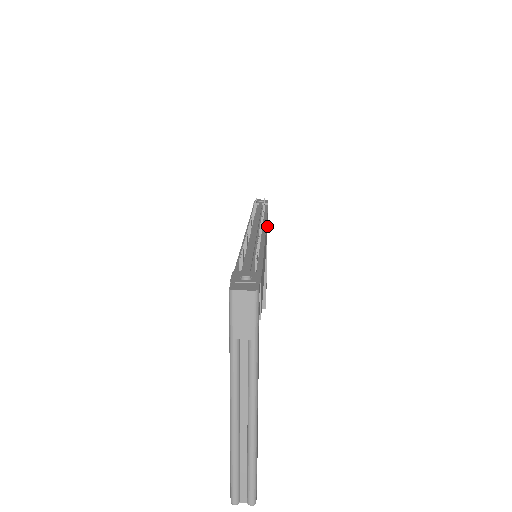
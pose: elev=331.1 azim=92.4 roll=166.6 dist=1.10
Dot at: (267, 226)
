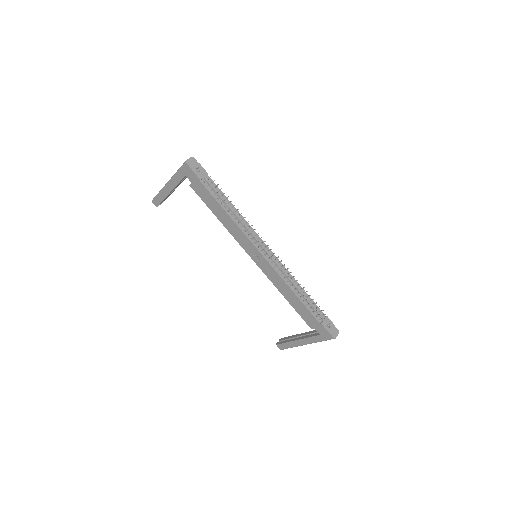
Dot at: occluded
